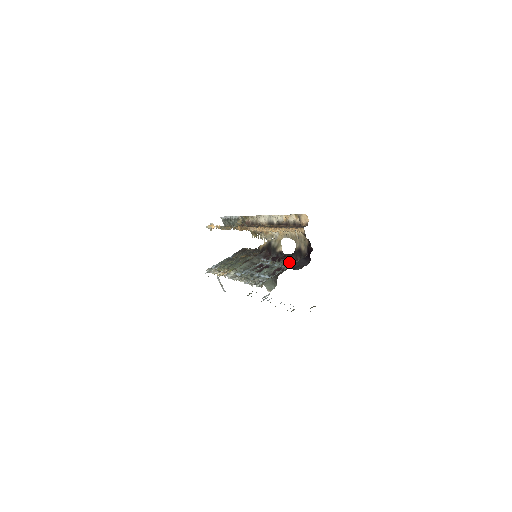
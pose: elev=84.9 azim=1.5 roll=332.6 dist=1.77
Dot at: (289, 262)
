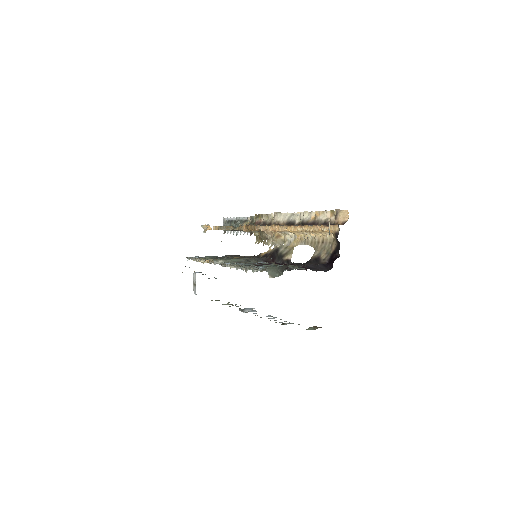
Dot at: occluded
